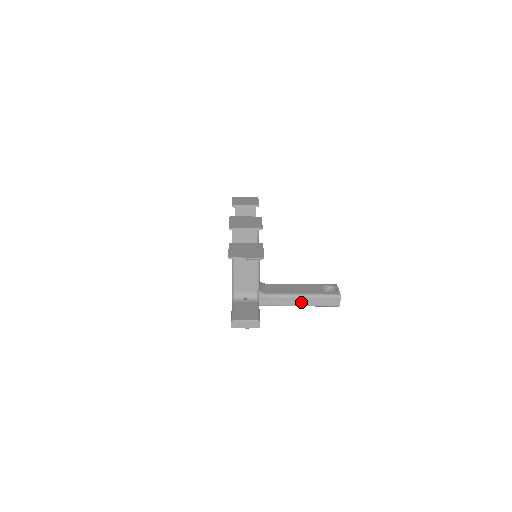
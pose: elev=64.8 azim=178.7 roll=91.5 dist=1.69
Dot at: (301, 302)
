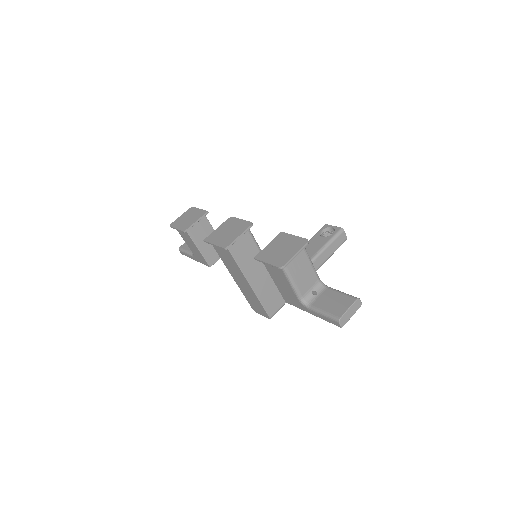
Dot at: (319, 262)
